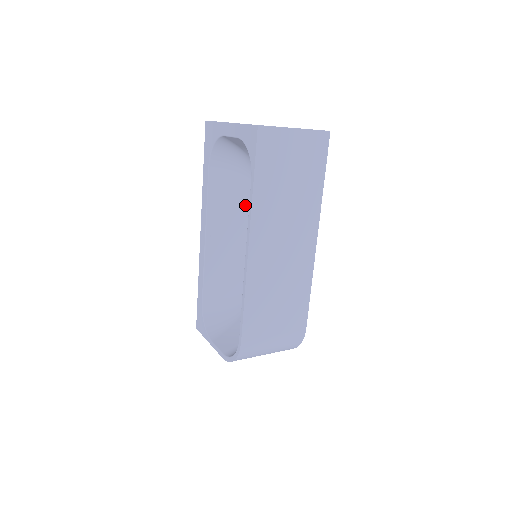
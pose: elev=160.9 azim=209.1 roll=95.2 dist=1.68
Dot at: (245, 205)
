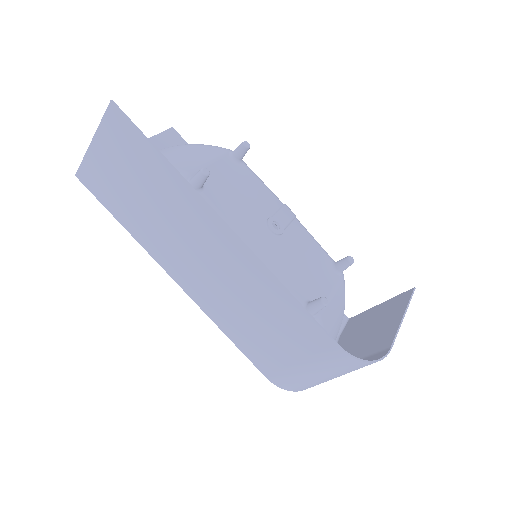
Dot at: occluded
